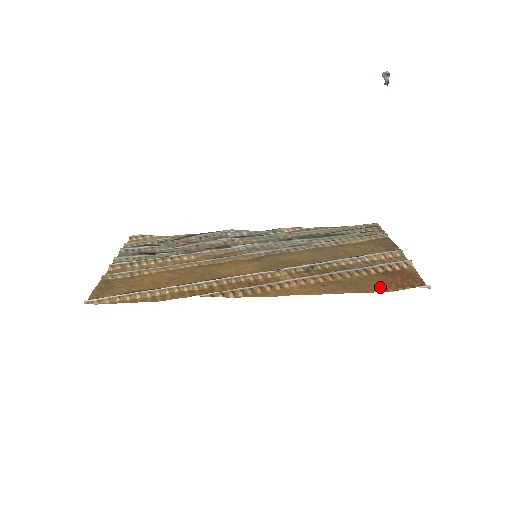
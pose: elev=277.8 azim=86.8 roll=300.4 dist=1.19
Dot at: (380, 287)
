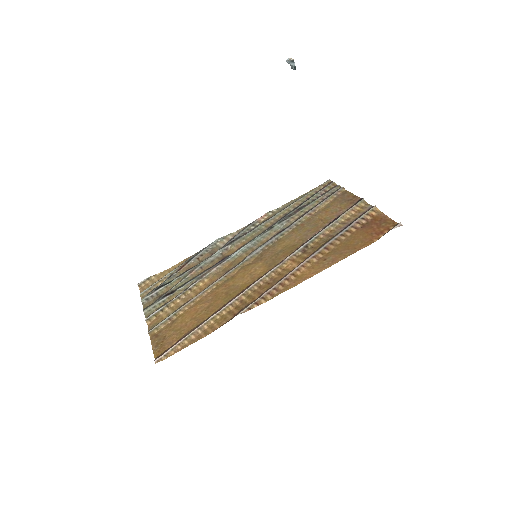
Dot at: (366, 241)
